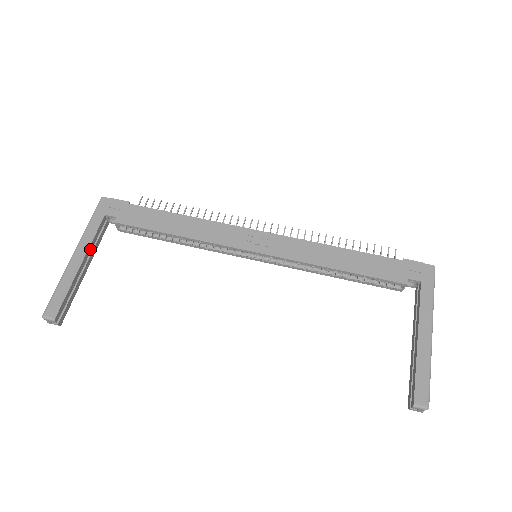
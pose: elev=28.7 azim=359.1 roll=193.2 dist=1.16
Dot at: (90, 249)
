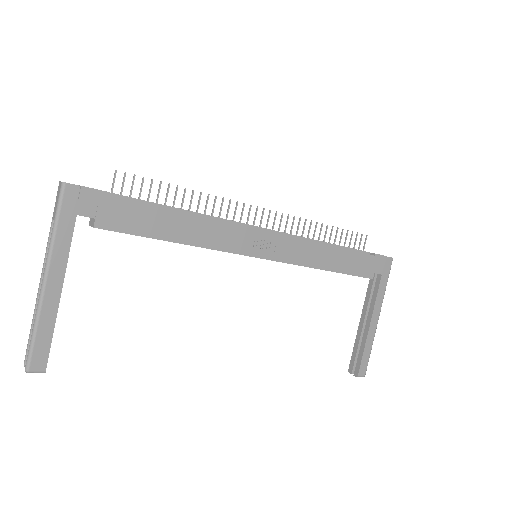
Dot at: (65, 268)
